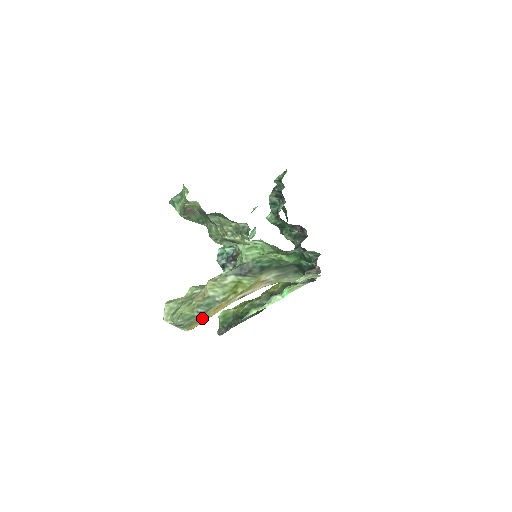
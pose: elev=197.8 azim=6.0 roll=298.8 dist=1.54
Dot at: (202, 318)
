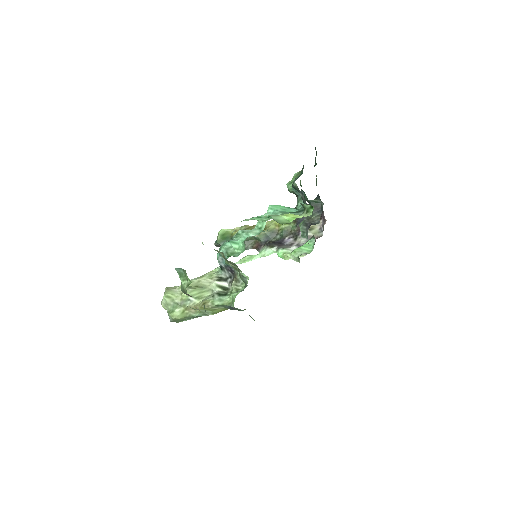
Dot at: occluded
